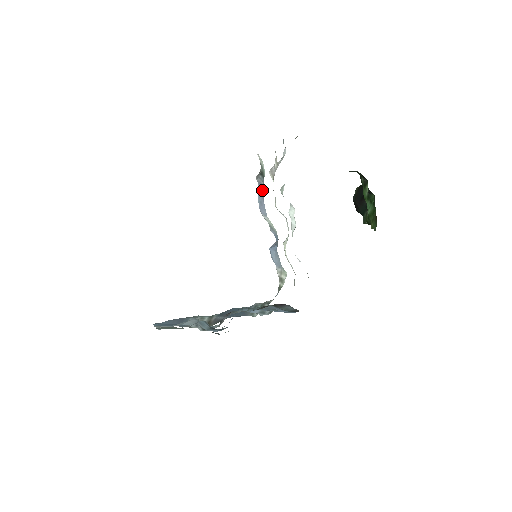
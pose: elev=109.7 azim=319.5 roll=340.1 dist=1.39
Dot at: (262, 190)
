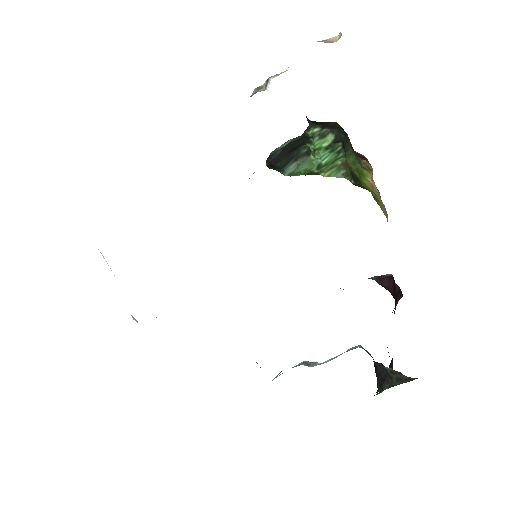
Dot at: occluded
